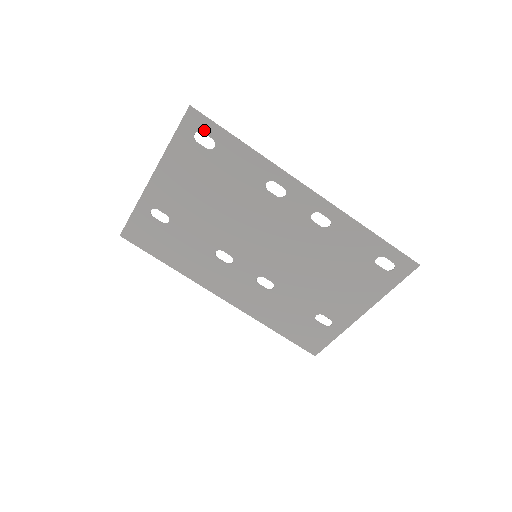
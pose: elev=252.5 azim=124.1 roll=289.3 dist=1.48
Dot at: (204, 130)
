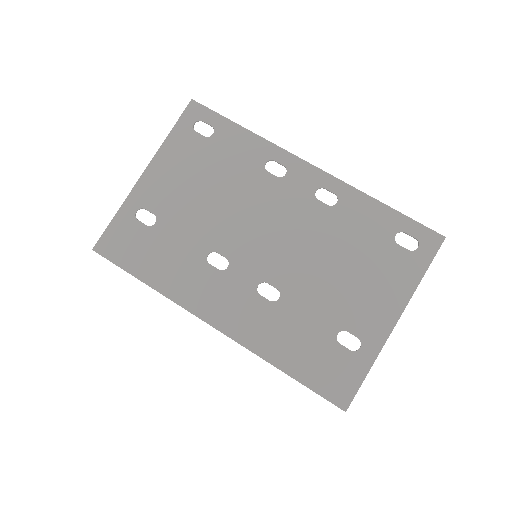
Dot at: (204, 119)
